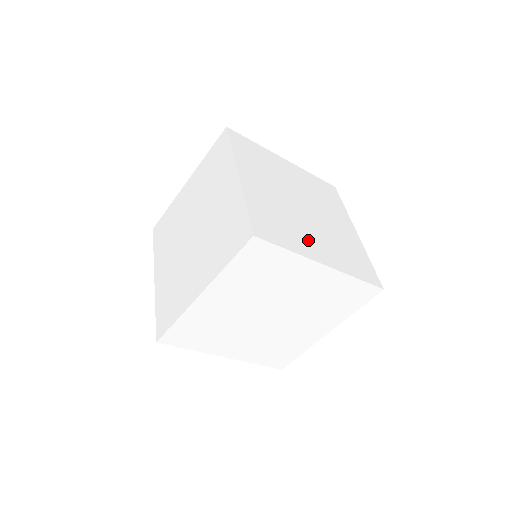
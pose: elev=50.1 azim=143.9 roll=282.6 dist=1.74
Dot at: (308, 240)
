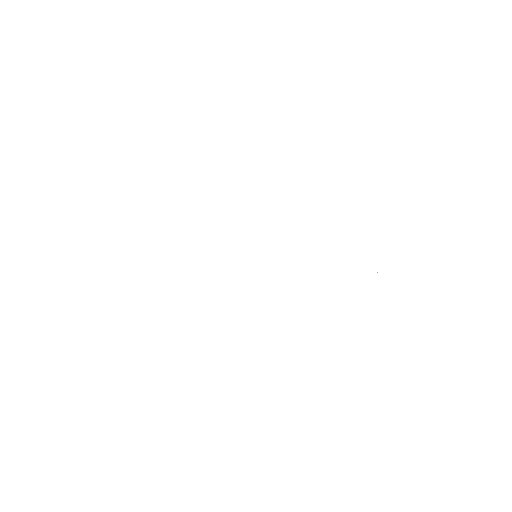
Dot at: occluded
